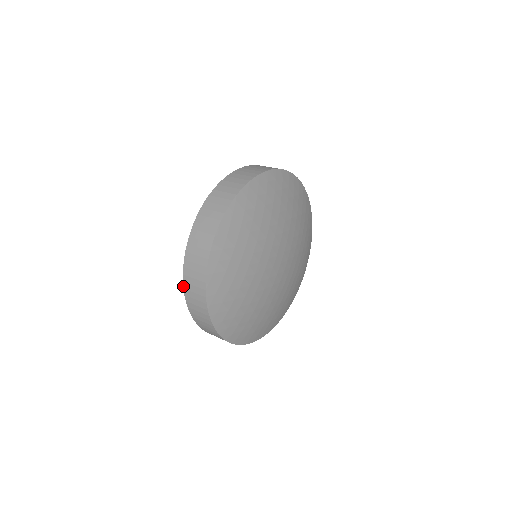
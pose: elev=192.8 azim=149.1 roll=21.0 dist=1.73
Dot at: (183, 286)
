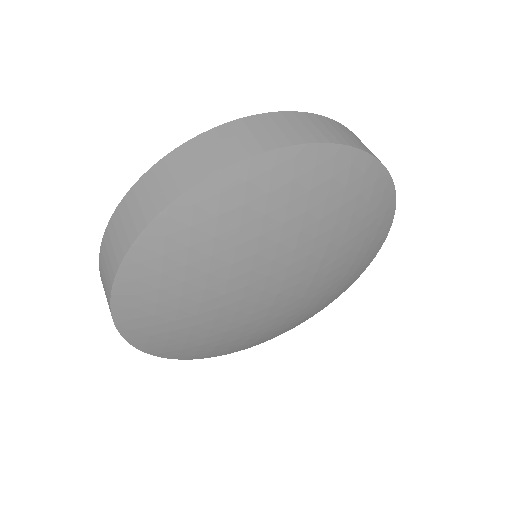
Dot at: occluded
